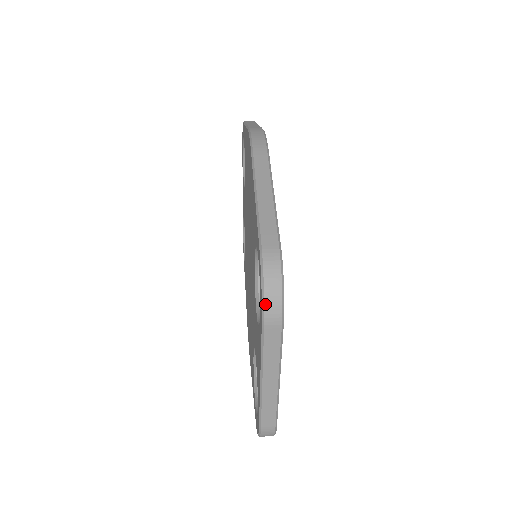
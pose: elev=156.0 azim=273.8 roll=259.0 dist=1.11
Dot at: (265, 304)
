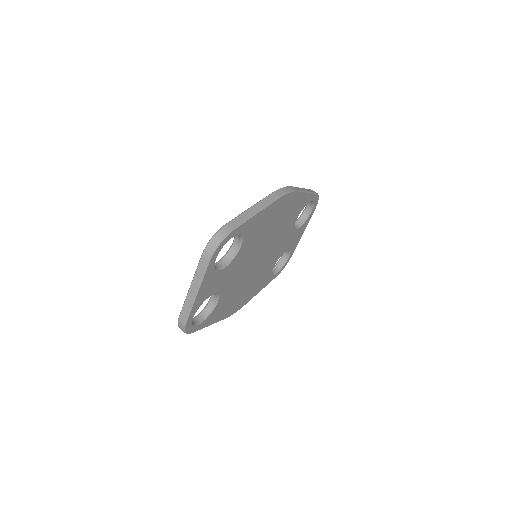
Dot at: (207, 245)
